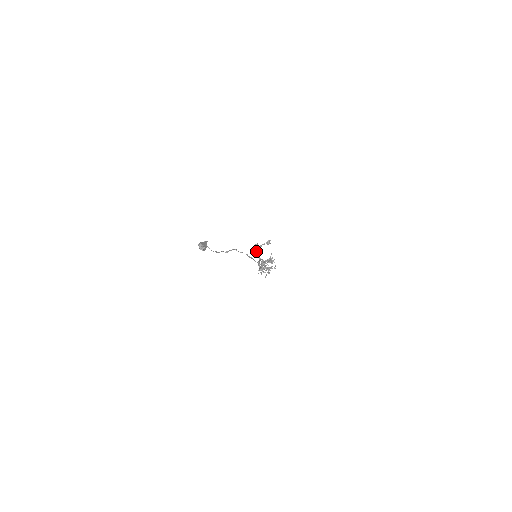
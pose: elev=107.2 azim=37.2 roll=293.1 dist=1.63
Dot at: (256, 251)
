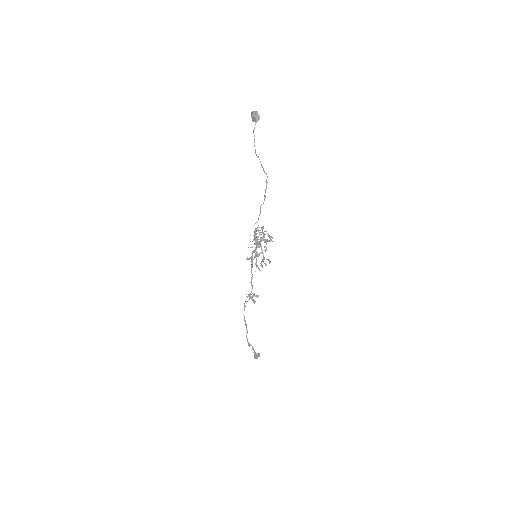
Dot at: occluded
